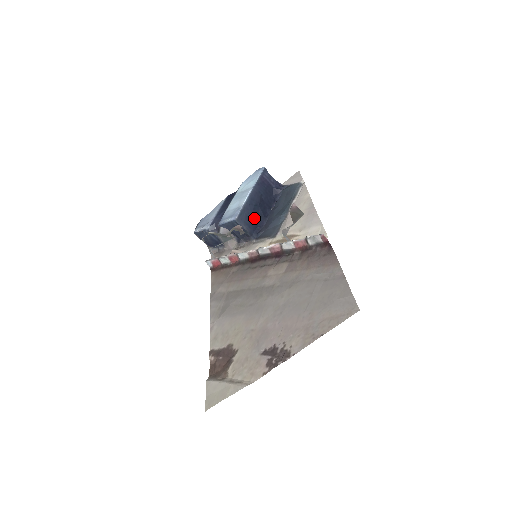
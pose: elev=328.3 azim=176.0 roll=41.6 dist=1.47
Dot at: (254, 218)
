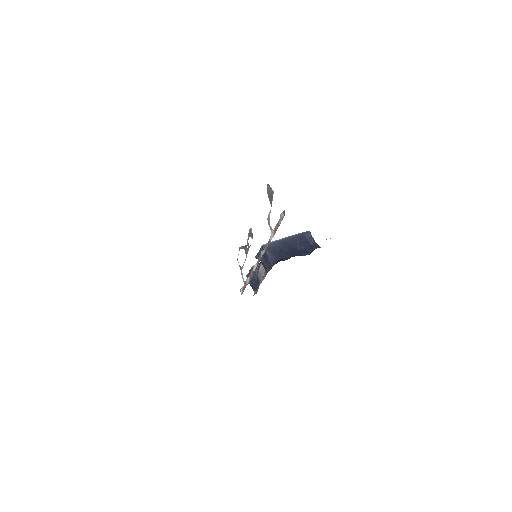
Dot at: (280, 253)
